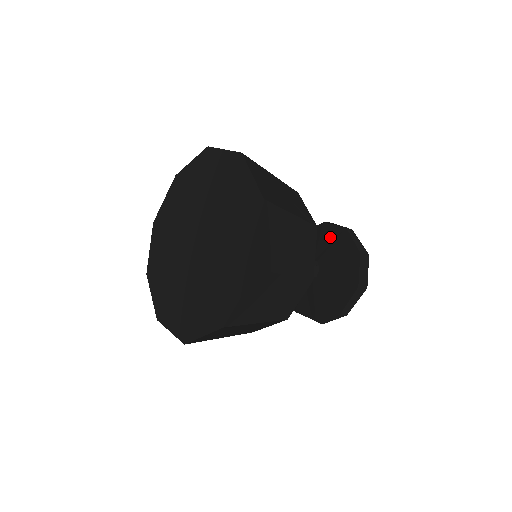
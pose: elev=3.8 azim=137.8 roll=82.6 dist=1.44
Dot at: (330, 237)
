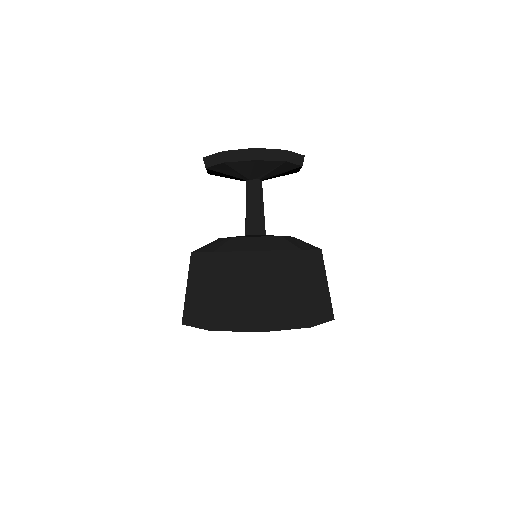
Dot at: (269, 168)
